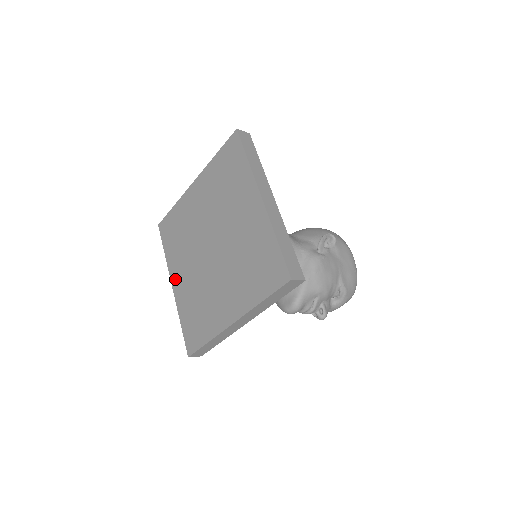
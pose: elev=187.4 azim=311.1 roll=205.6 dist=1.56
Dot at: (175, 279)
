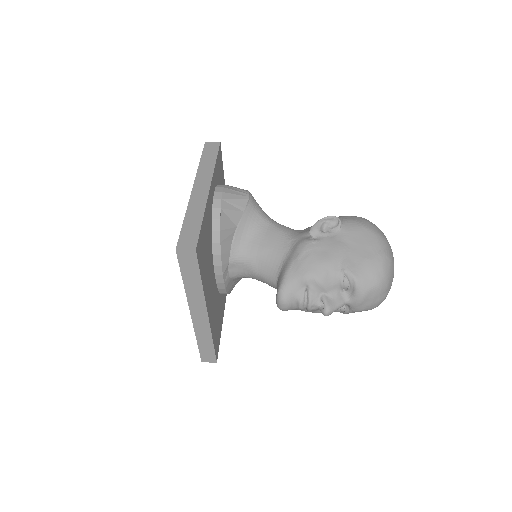
Dot at: occluded
